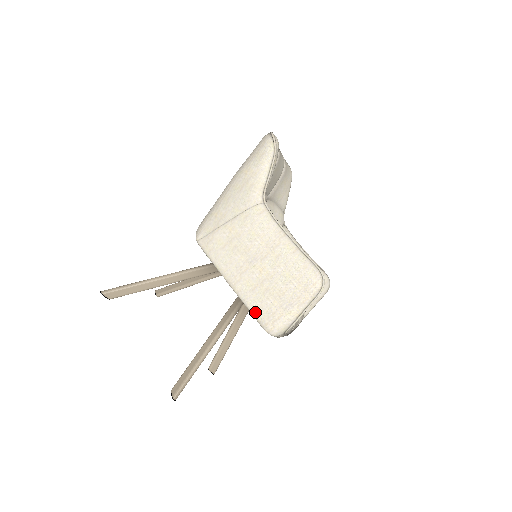
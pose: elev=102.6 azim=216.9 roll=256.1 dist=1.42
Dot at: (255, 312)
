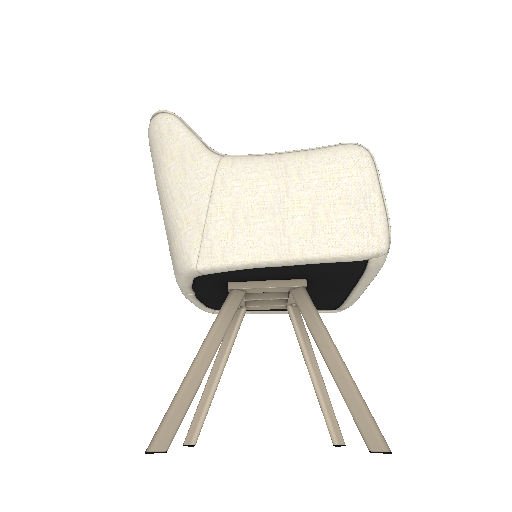
Dot at: (343, 249)
